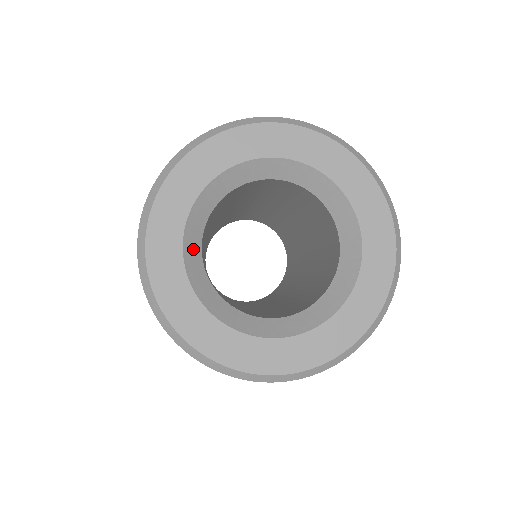
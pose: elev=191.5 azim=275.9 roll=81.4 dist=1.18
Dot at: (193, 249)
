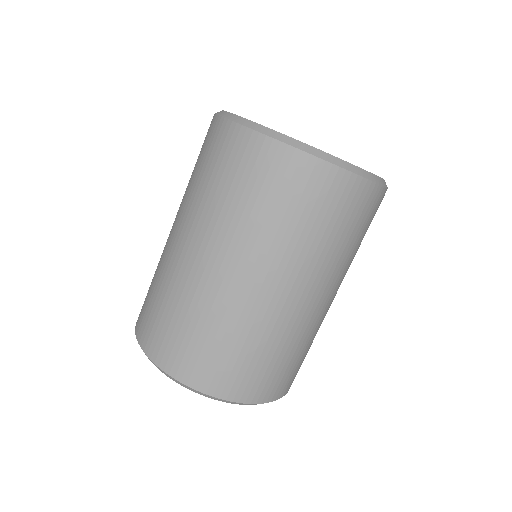
Dot at: occluded
